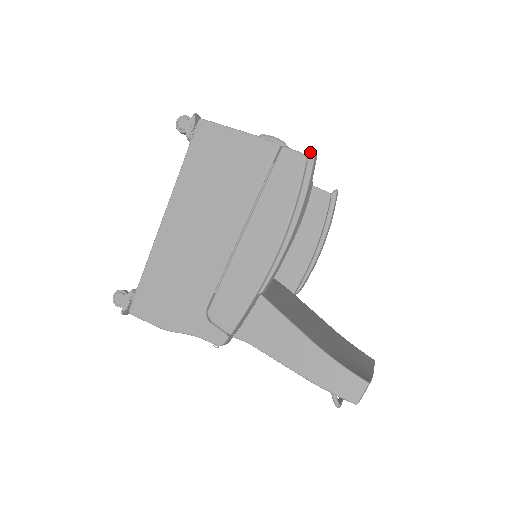
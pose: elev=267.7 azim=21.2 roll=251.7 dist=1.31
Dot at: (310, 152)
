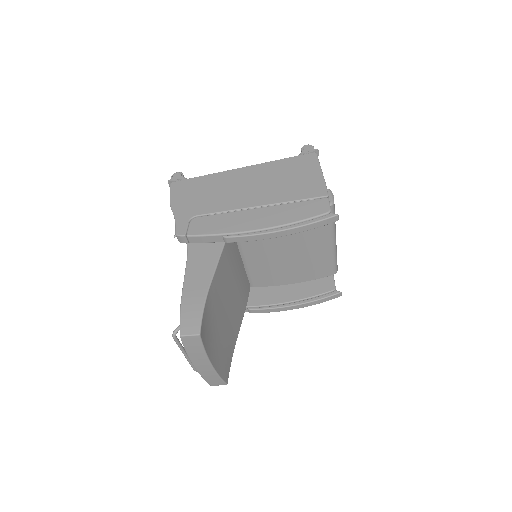
Dot at: occluded
